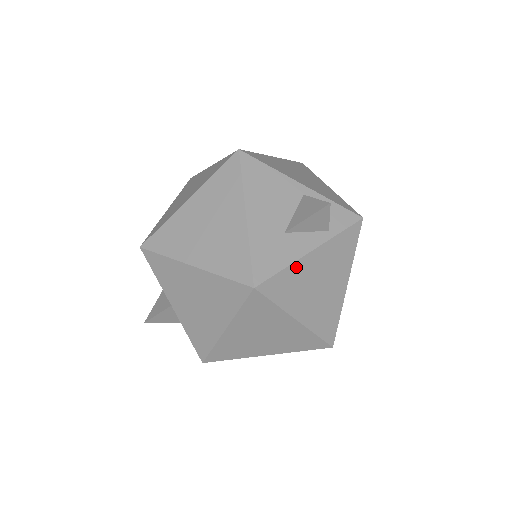
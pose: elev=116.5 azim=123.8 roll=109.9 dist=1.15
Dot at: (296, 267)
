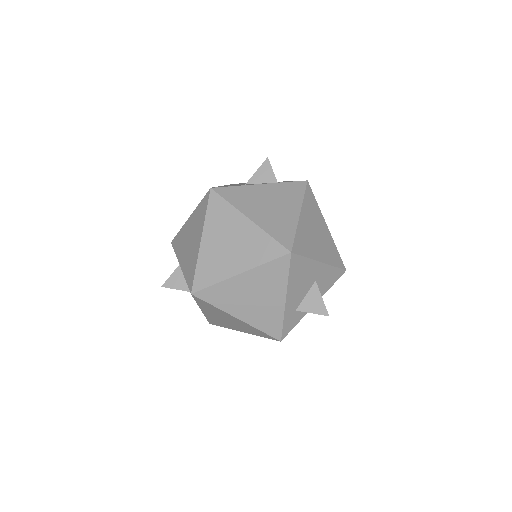
Dot at: (247, 188)
